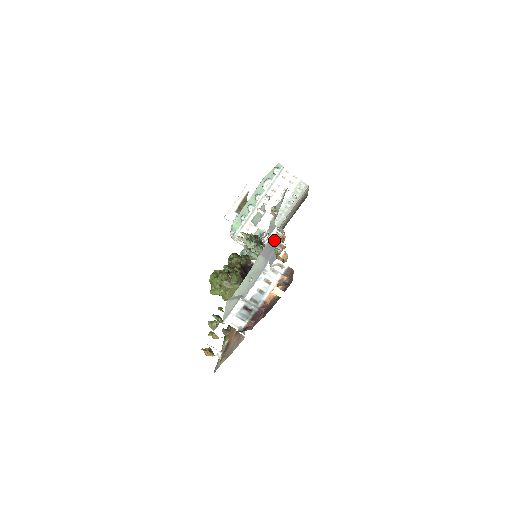
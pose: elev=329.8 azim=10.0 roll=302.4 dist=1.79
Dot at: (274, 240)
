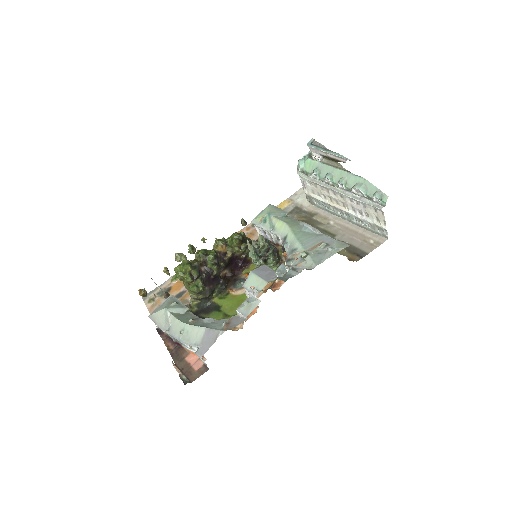
Dot at: occluded
